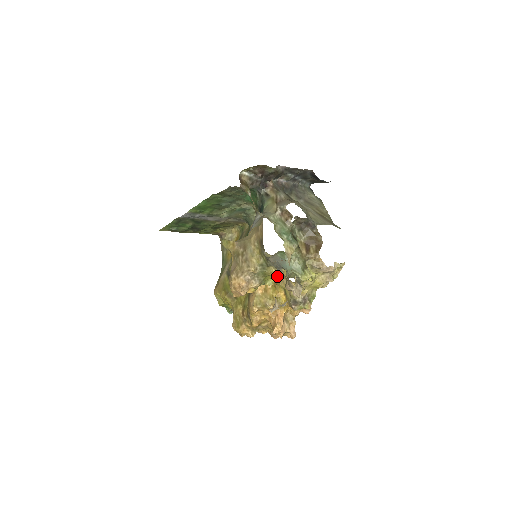
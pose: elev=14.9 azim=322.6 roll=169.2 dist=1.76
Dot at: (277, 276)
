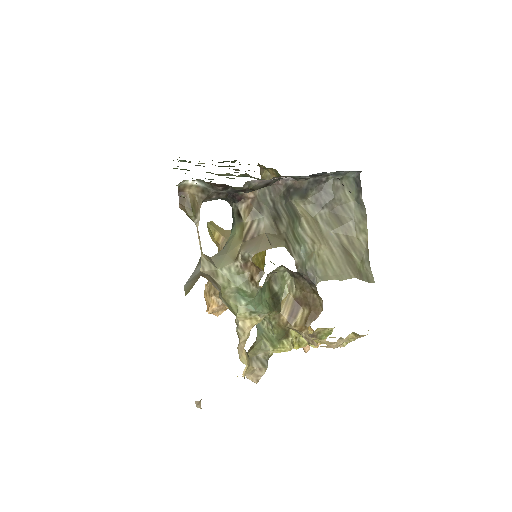
Dot at: occluded
